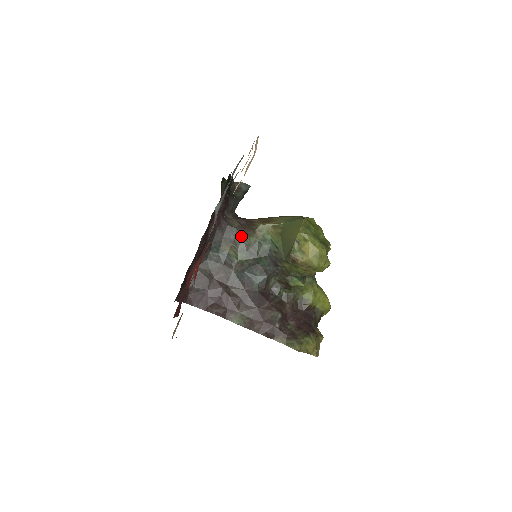
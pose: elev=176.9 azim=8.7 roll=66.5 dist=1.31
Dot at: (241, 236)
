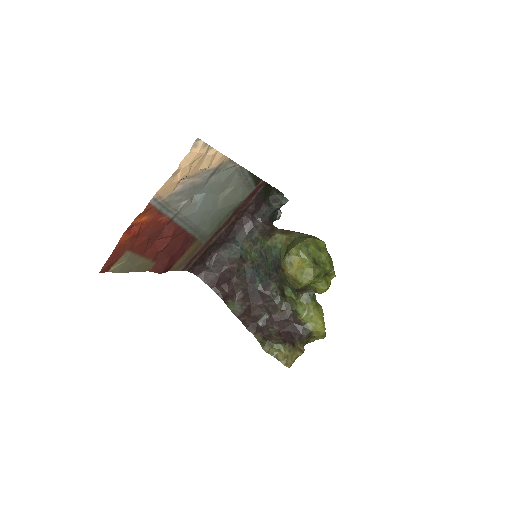
Dot at: (260, 238)
